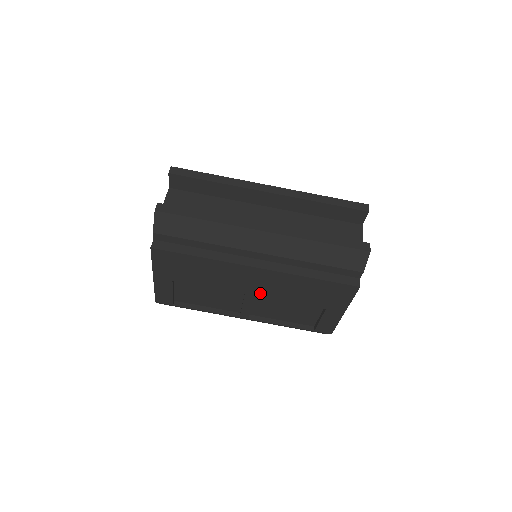
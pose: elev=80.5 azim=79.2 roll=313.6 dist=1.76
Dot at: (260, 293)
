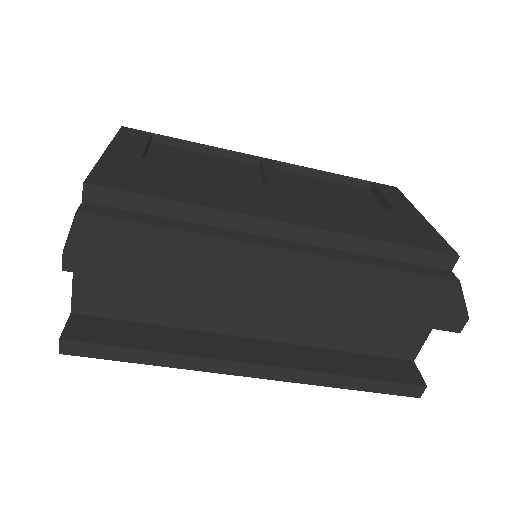
Dot at: occluded
